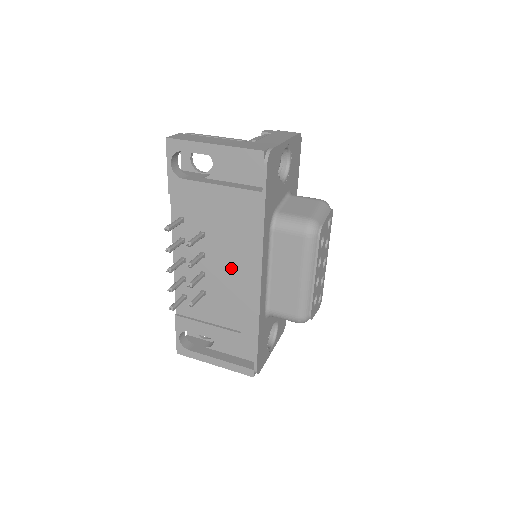
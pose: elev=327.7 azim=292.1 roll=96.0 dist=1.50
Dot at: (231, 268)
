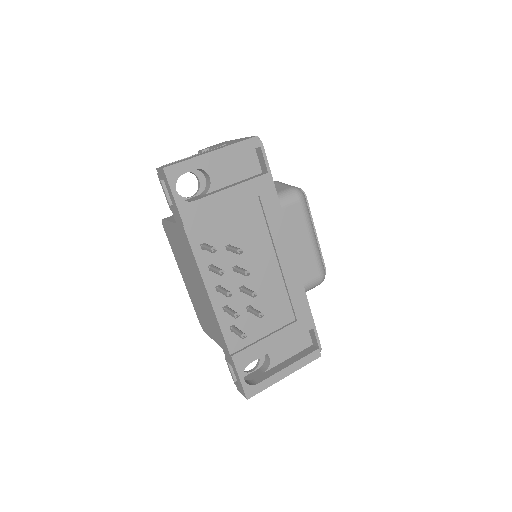
Dot at: (265, 263)
